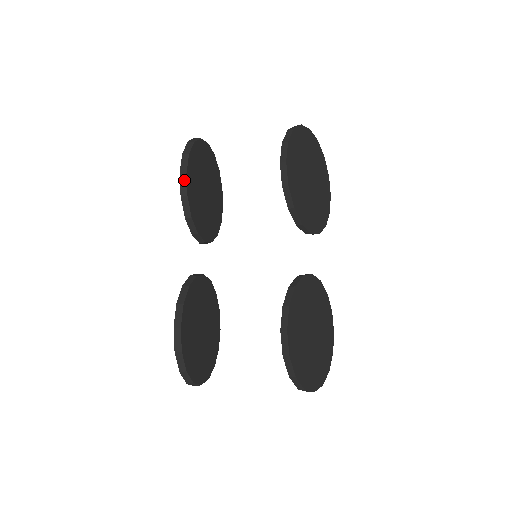
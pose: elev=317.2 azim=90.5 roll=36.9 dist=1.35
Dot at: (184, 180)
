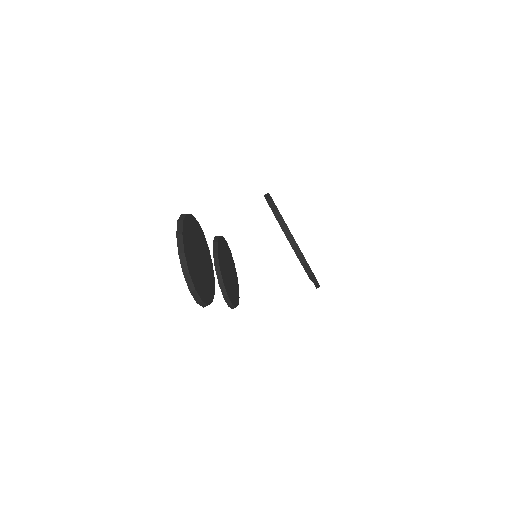
Dot at: occluded
